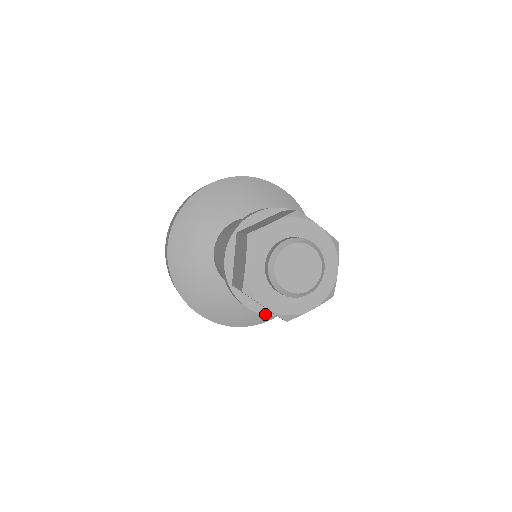
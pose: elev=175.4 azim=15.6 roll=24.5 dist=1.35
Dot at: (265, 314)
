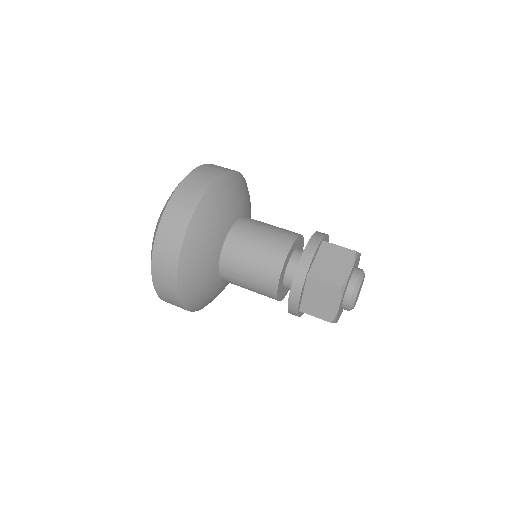
Dot at: occluded
